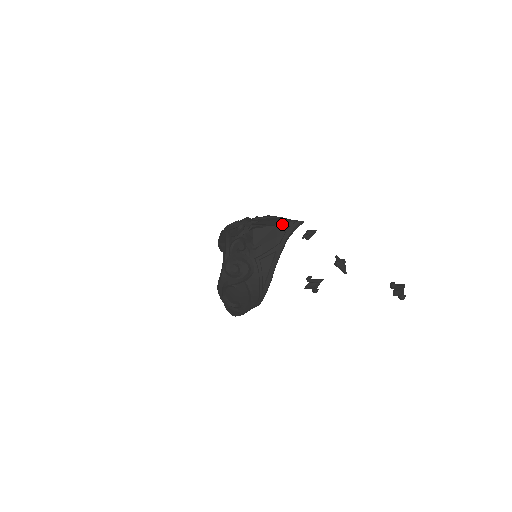
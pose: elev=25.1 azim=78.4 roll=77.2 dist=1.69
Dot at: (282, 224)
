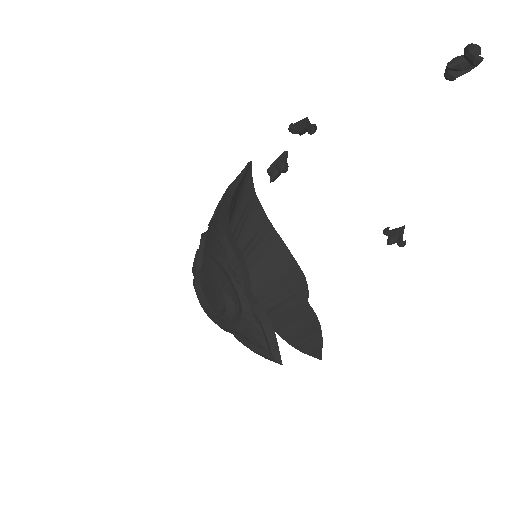
Dot at: occluded
